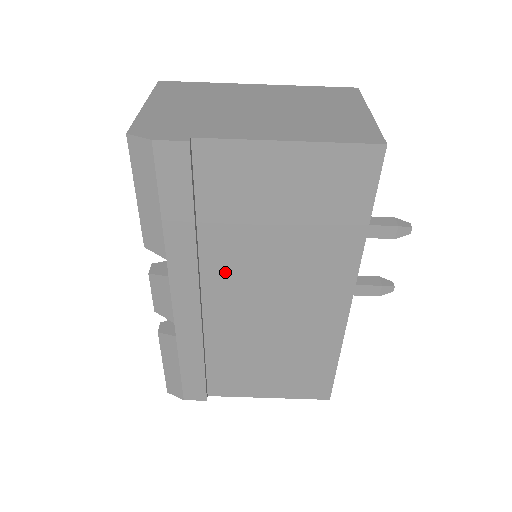
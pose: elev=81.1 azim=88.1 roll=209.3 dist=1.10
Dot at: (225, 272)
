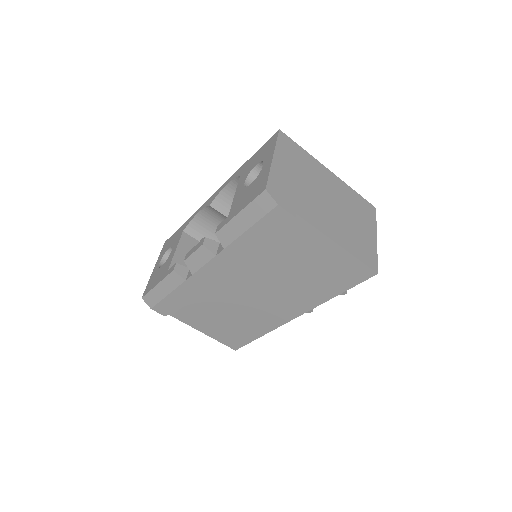
Dot at: (247, 270)
